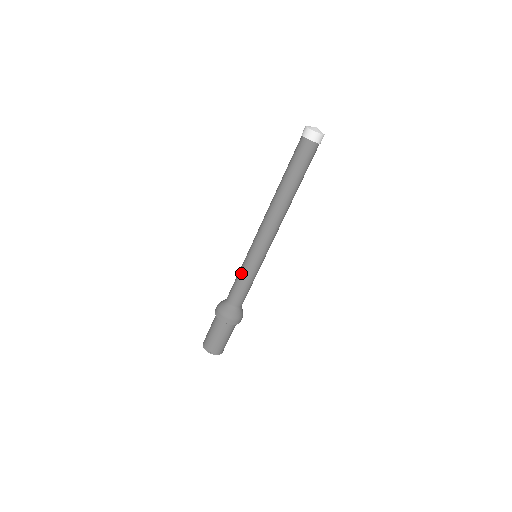
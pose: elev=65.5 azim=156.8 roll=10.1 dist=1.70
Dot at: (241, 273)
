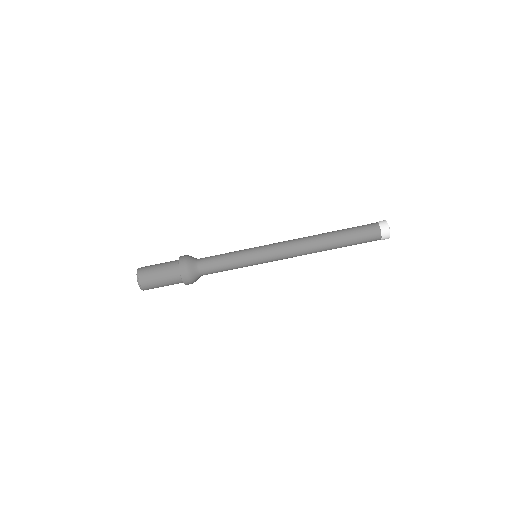
Dot at: (235, 260)
